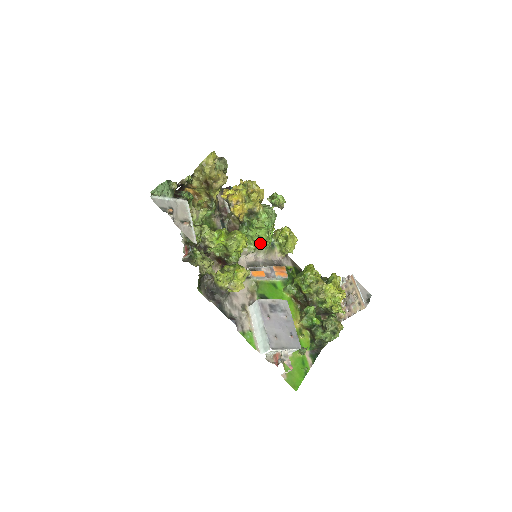
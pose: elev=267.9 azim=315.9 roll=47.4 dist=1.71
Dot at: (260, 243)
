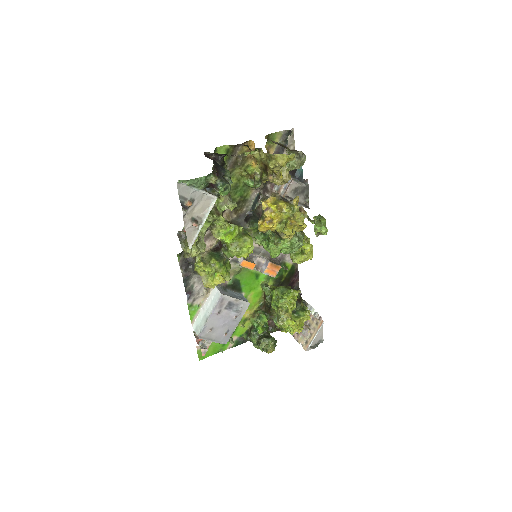
Dot at: occluded
